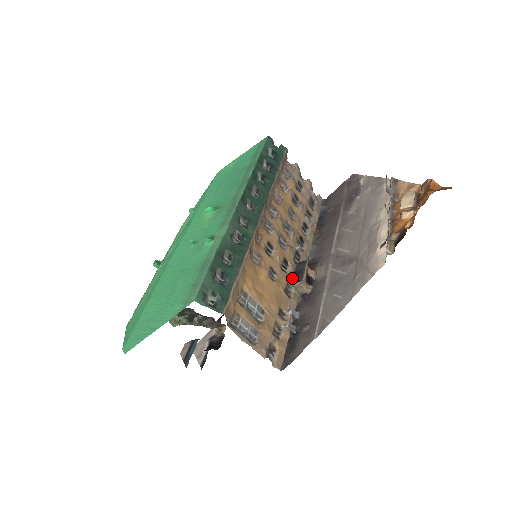
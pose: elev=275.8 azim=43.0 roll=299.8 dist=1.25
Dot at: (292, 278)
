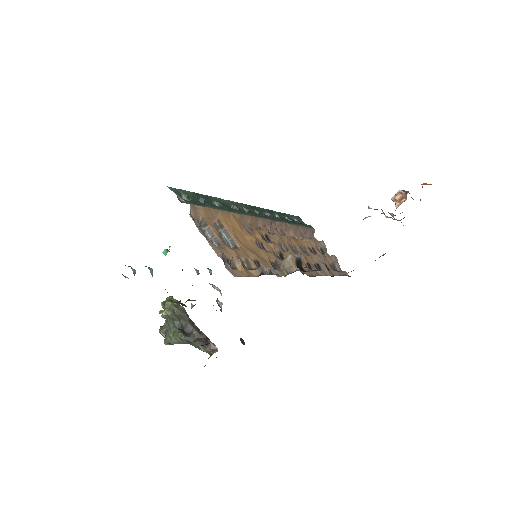
Dot at: occluded
